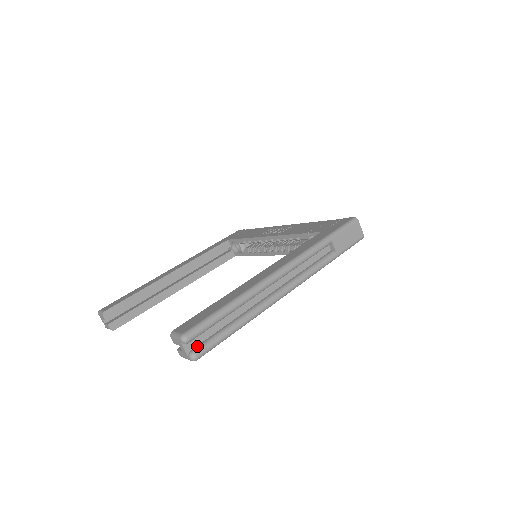
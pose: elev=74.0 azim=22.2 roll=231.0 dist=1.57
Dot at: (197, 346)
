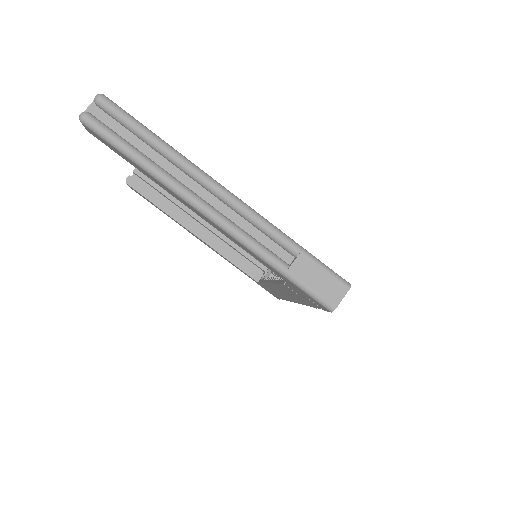
Dot at: (98, 118)
